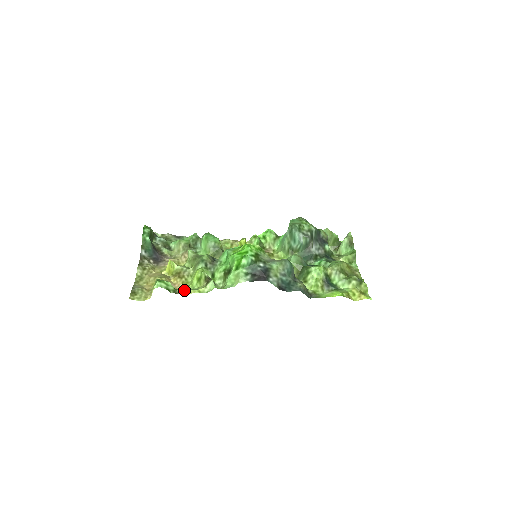
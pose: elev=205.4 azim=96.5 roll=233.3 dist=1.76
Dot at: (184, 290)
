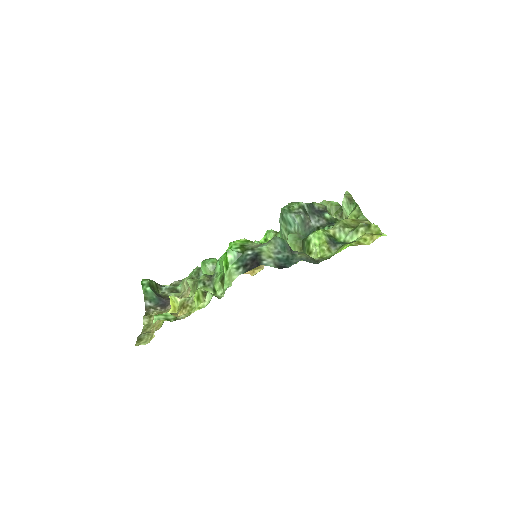
Dot at: (185, 314)
